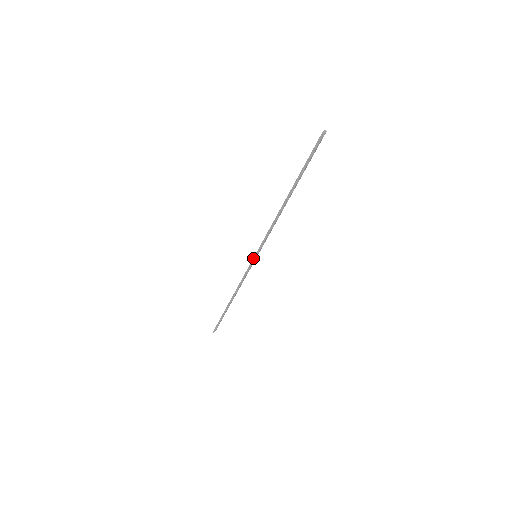
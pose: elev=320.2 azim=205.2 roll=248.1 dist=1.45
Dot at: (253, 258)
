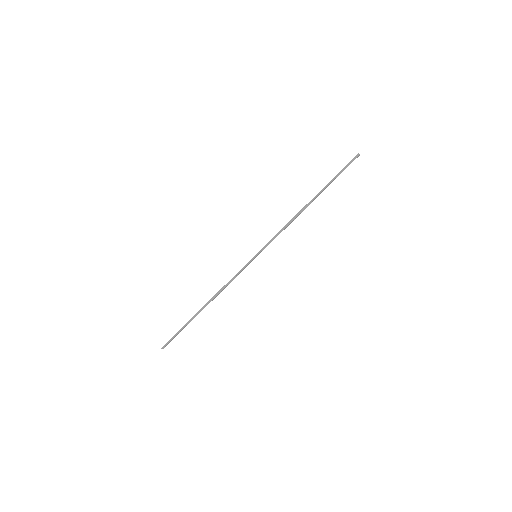
Dot at: (254, 256)
